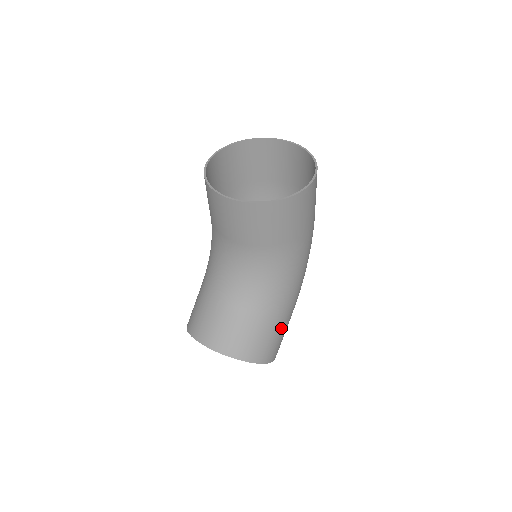
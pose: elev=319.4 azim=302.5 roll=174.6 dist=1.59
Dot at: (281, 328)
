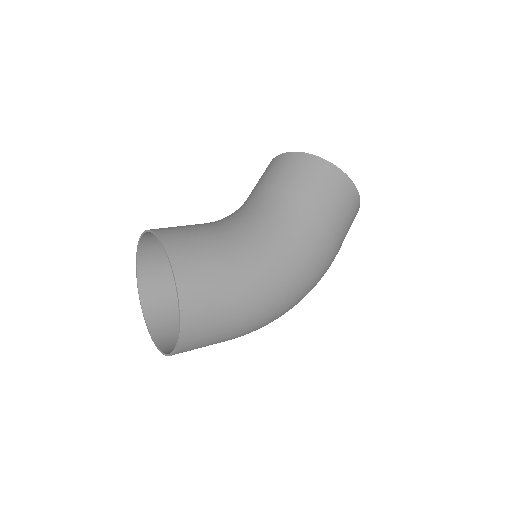
Dot at: (223, 267)
